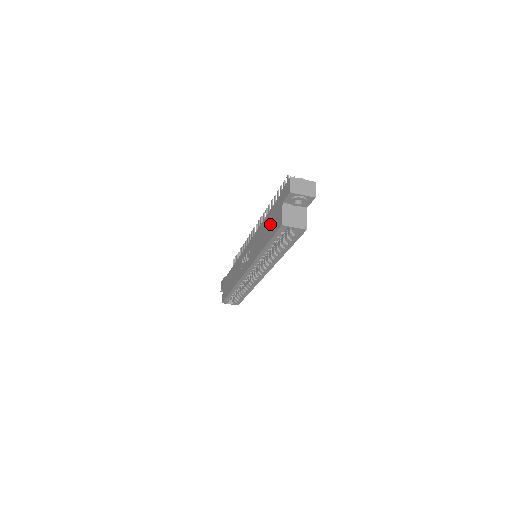
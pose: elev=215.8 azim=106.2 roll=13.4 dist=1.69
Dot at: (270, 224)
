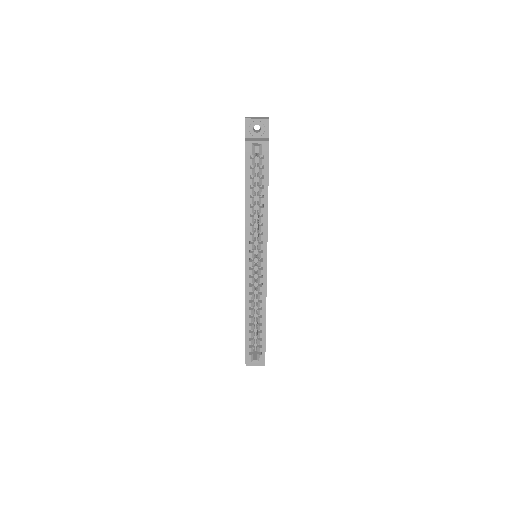
Dot at: occluded
